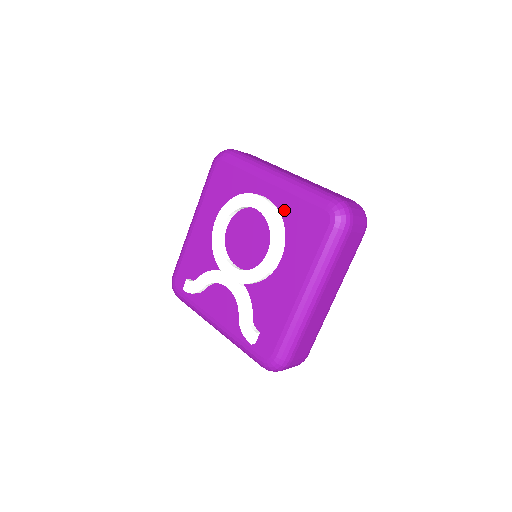
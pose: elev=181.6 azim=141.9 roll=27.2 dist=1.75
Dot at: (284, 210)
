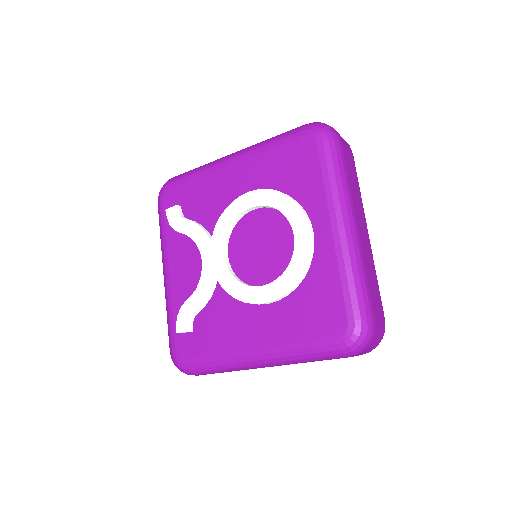
Dot at: (316, 269)
